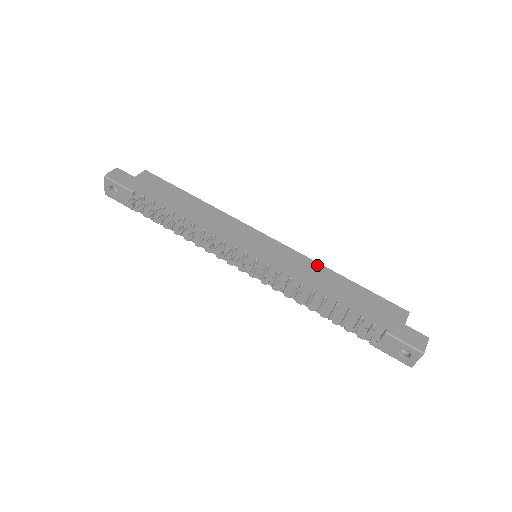
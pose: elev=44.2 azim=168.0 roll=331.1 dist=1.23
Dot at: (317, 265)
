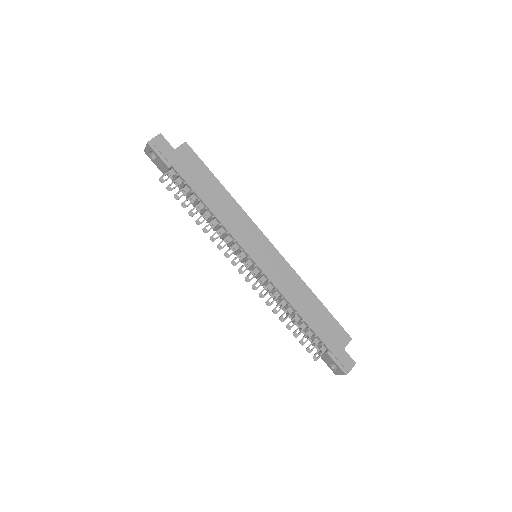
Dot at: (300, 281)
